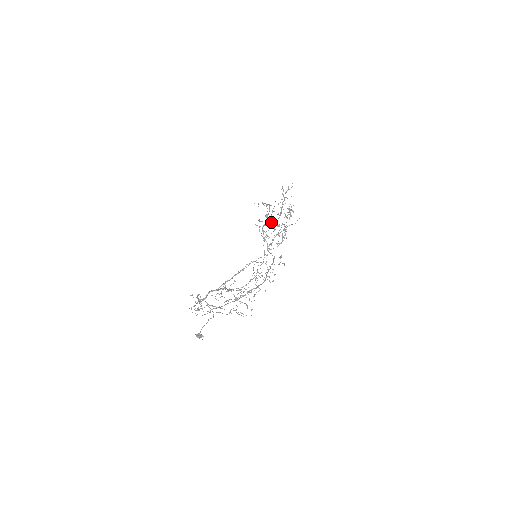
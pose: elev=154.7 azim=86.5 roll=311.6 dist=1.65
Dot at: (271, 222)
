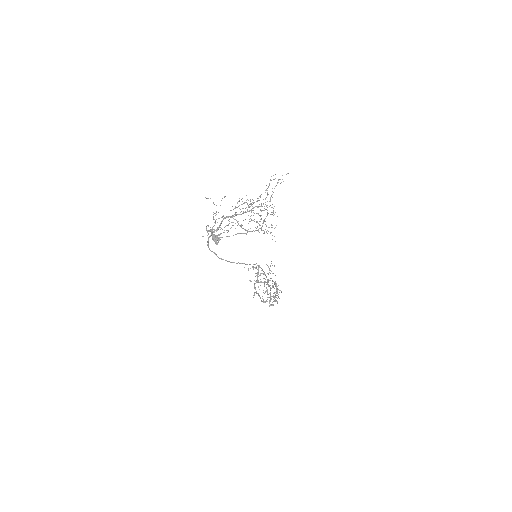
Dot at: (261, 282)
